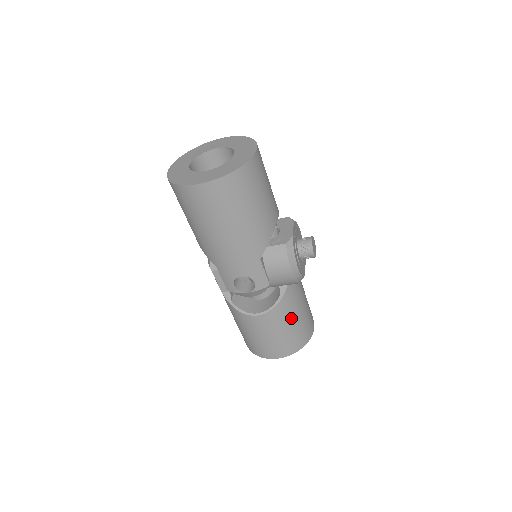
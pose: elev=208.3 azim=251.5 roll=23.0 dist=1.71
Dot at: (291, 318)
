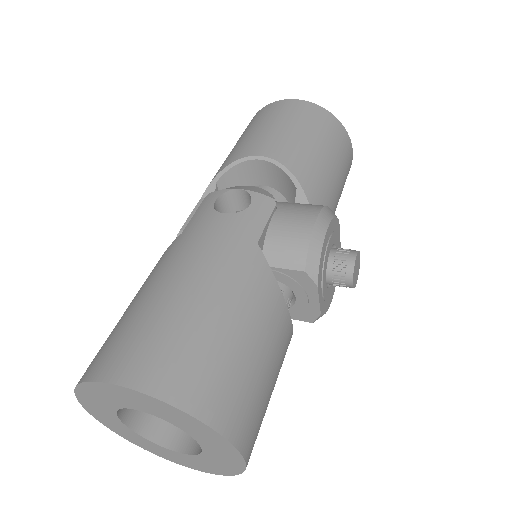
Dot at: occluded
